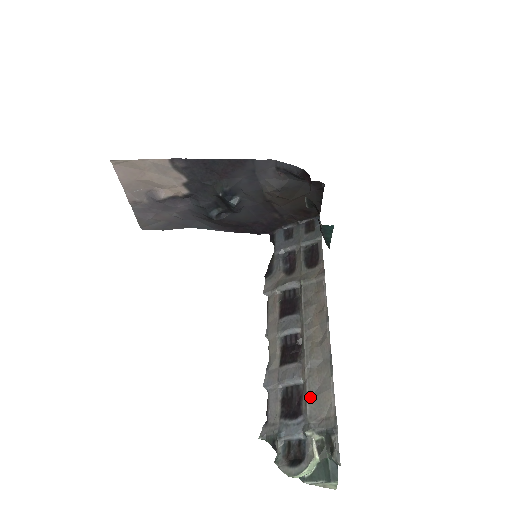
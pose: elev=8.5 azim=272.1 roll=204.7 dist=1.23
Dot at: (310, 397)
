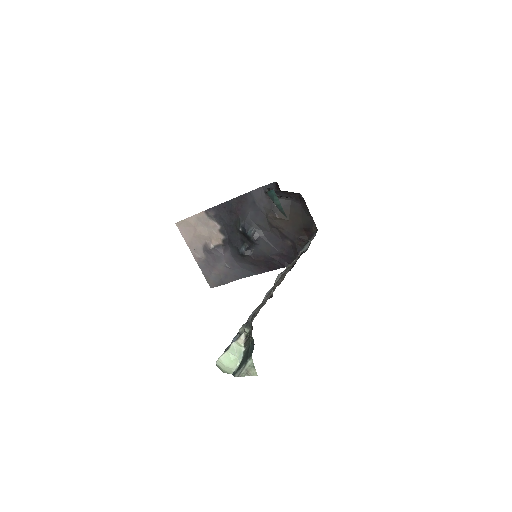
Dot at: occluded
